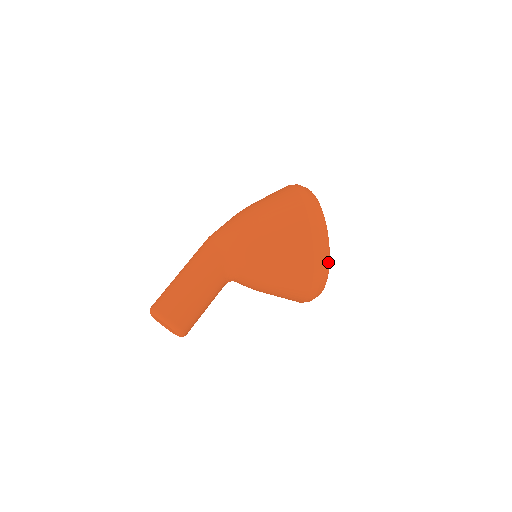
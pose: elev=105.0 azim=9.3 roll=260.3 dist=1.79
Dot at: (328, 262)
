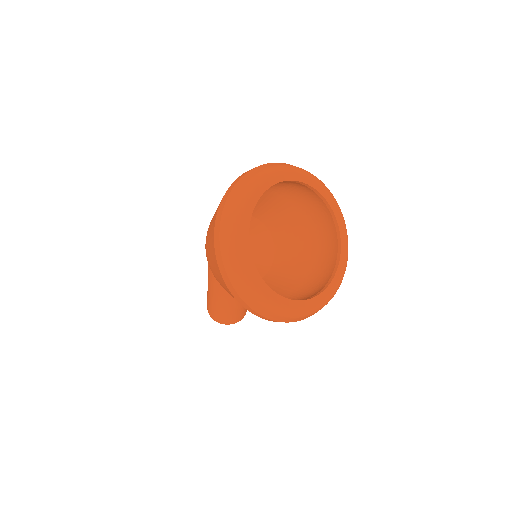
Dot at: (275, 312)
